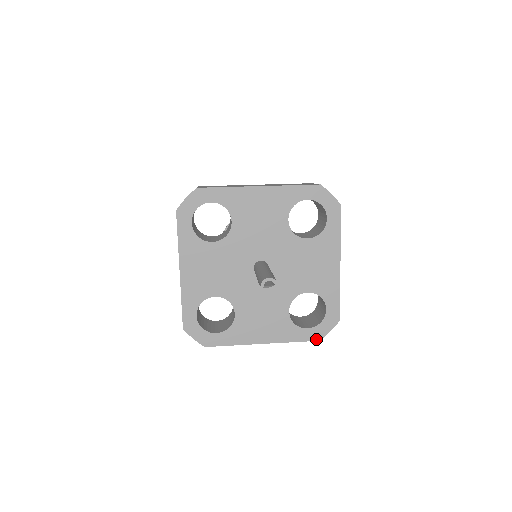
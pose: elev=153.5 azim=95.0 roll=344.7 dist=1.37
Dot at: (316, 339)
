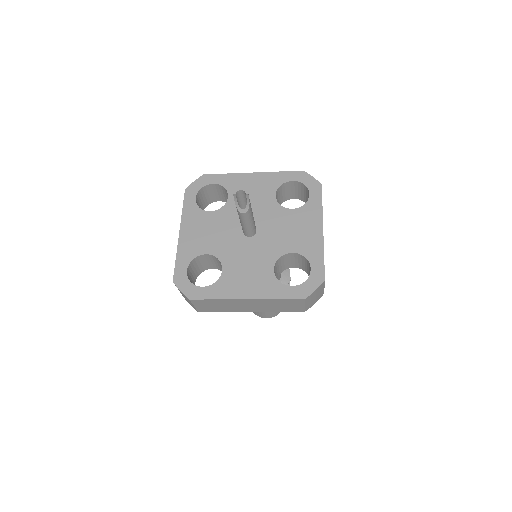
Dot at: (301, 297)
